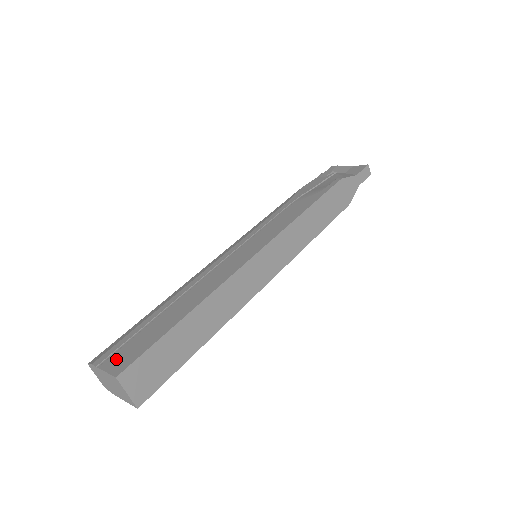
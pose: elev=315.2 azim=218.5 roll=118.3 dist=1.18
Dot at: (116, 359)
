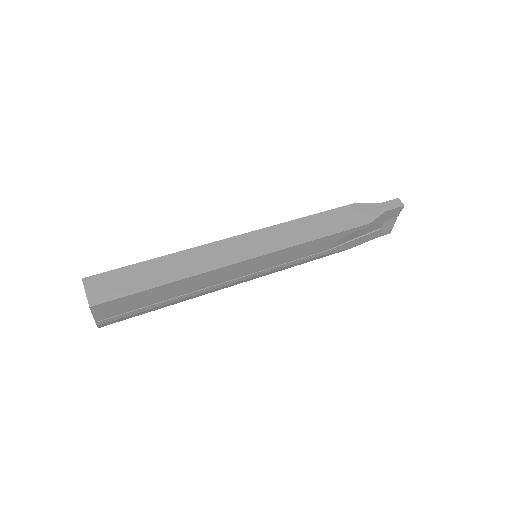
Dot at: occluded
